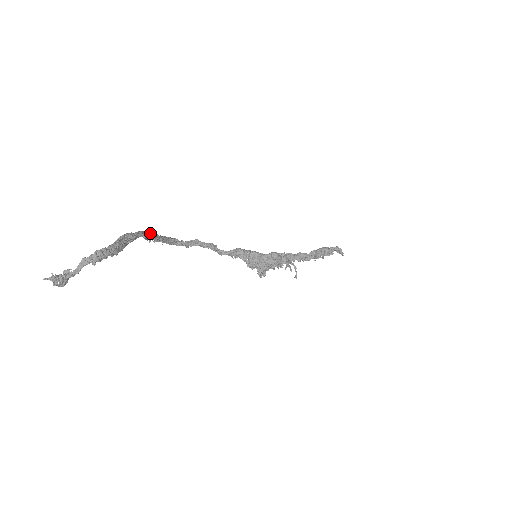
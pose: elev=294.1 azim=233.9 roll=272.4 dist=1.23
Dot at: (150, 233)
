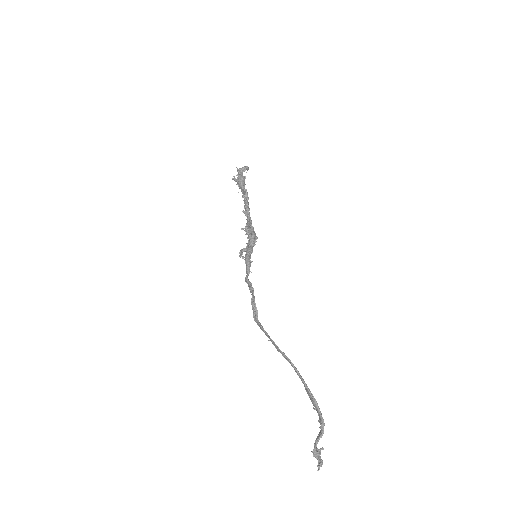
Dot at: occluded
